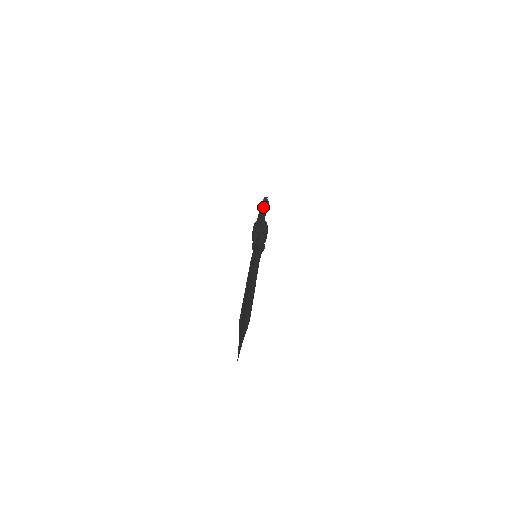
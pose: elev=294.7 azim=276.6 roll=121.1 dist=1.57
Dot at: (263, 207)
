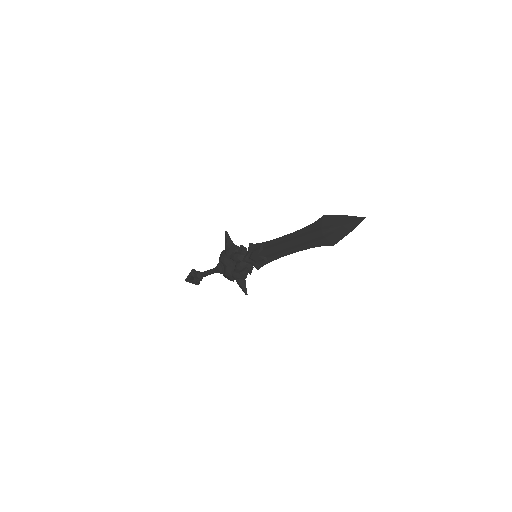
Dot at: (200, 272)
